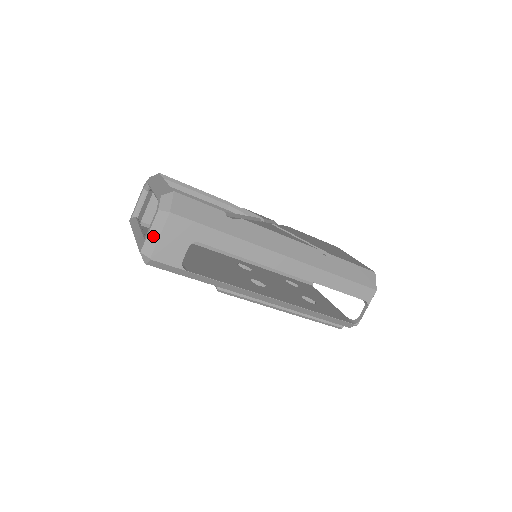
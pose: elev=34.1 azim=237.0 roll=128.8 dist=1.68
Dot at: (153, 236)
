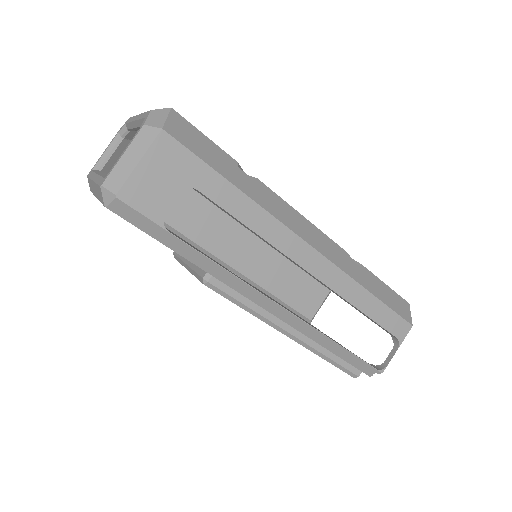
Dot at: (128, 162)
